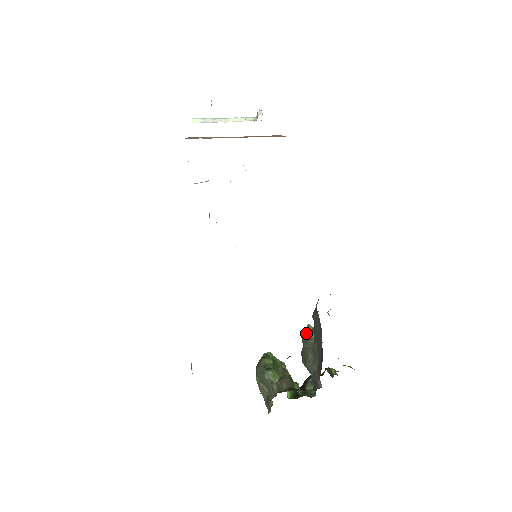
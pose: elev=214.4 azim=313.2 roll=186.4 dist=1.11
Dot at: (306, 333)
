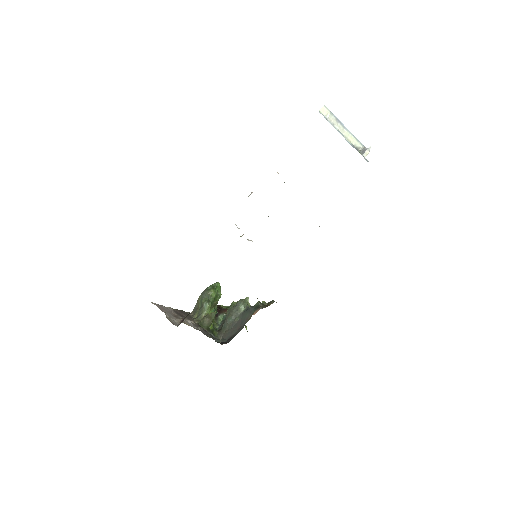
Dot at: (241, 305)
